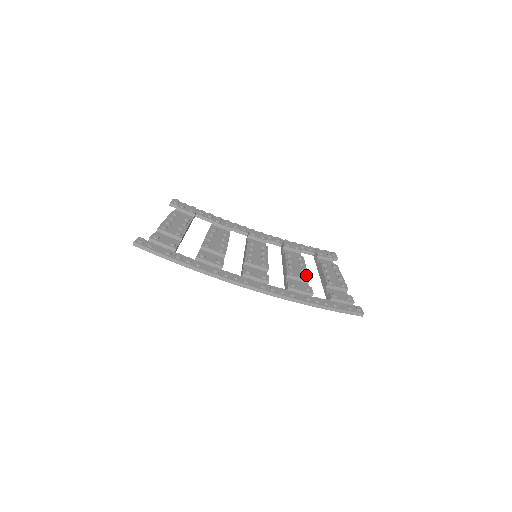
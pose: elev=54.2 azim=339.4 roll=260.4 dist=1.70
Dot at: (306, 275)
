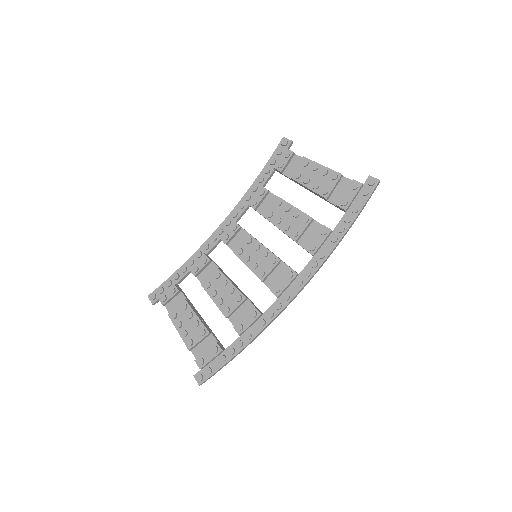
Dot at: (305, 219)
